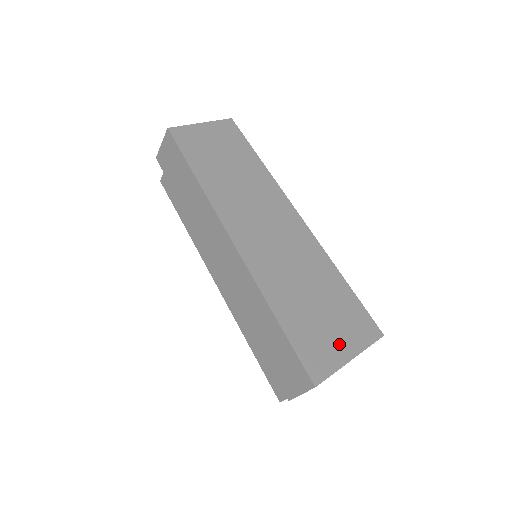
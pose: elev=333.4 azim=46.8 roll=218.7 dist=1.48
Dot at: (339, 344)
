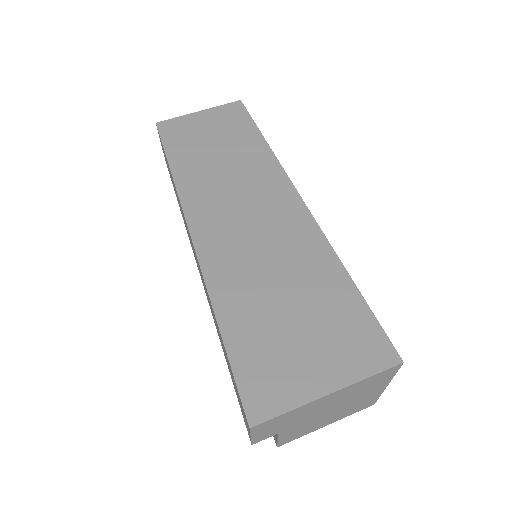
Dot at: (312, 370)
